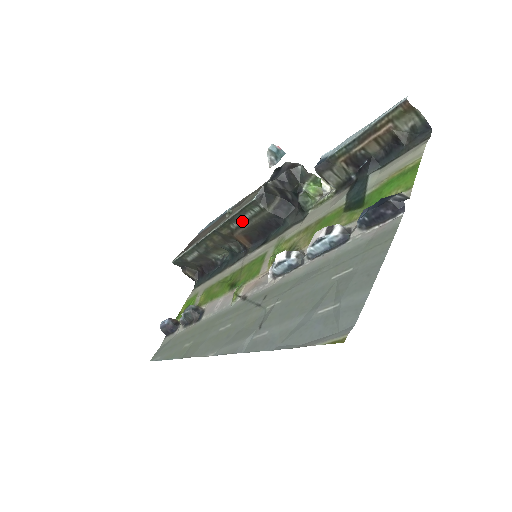
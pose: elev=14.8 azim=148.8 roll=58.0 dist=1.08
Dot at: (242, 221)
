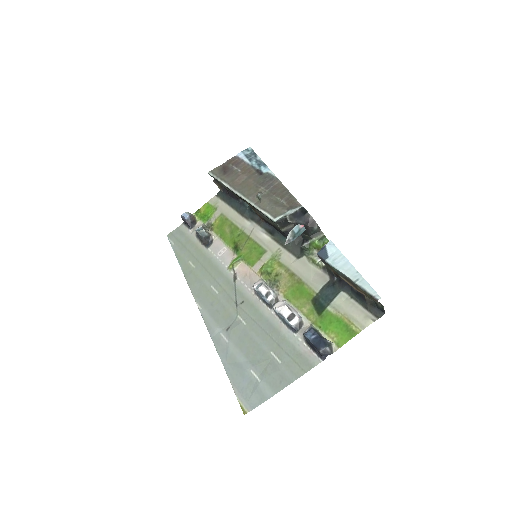
Dot at: (263, 215)
